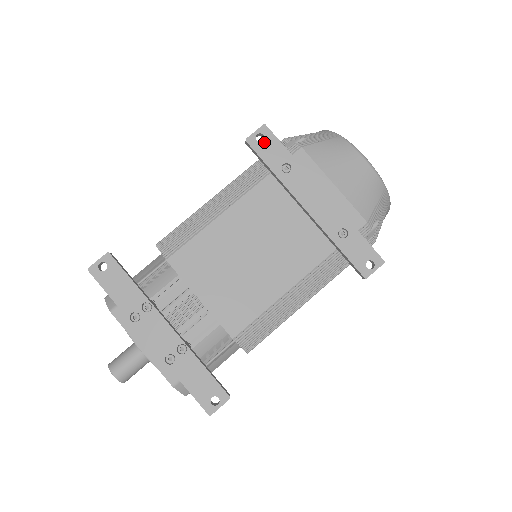
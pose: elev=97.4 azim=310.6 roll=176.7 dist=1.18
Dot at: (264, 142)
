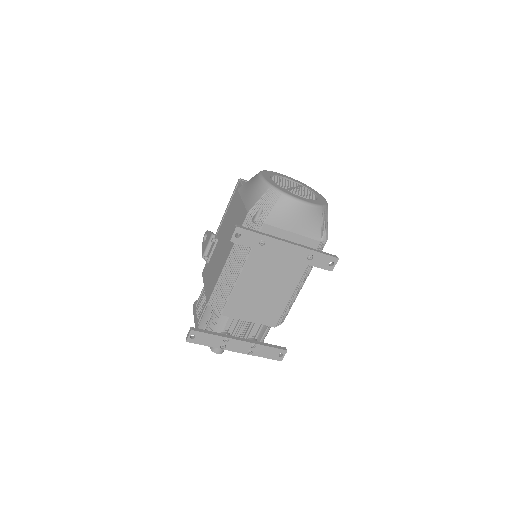
Dot at: (242, 236)
